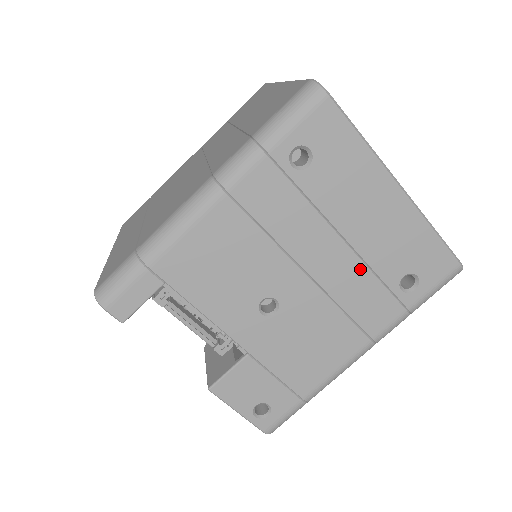
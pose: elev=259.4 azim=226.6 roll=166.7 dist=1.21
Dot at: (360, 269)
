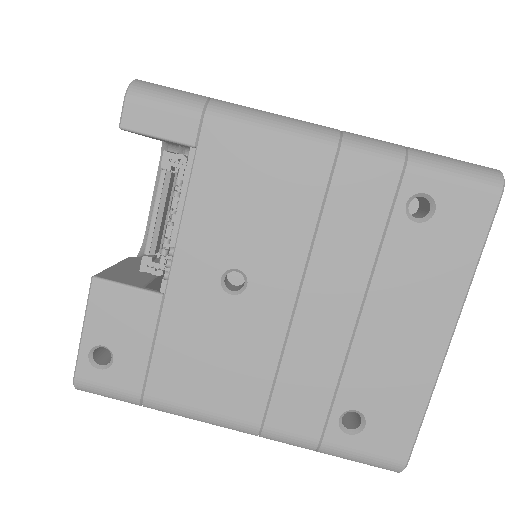
Dot at: (337, 355)
